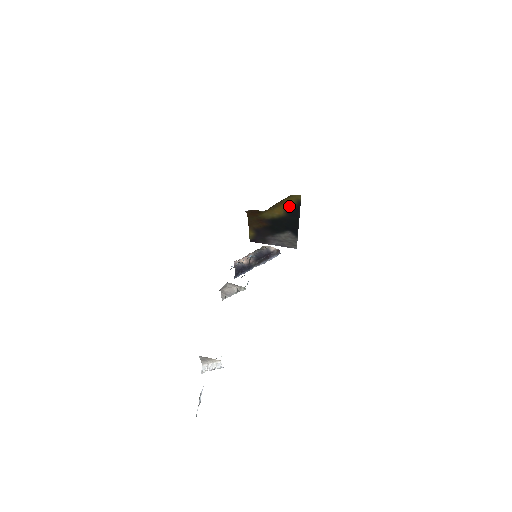
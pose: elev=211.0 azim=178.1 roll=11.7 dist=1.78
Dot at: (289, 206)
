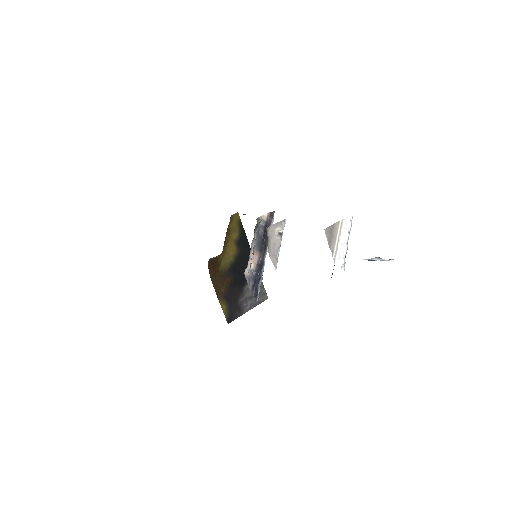
Dot at: (236, 235)
